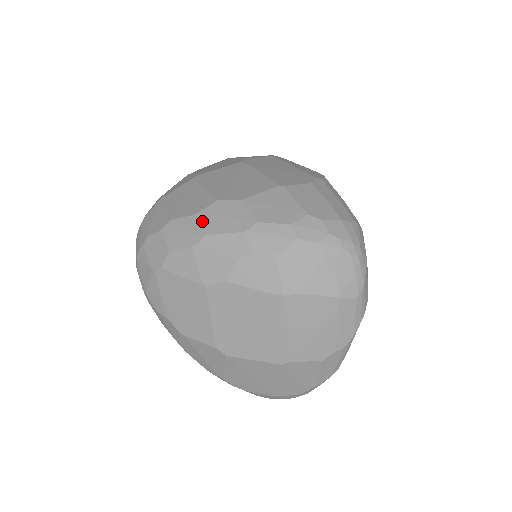
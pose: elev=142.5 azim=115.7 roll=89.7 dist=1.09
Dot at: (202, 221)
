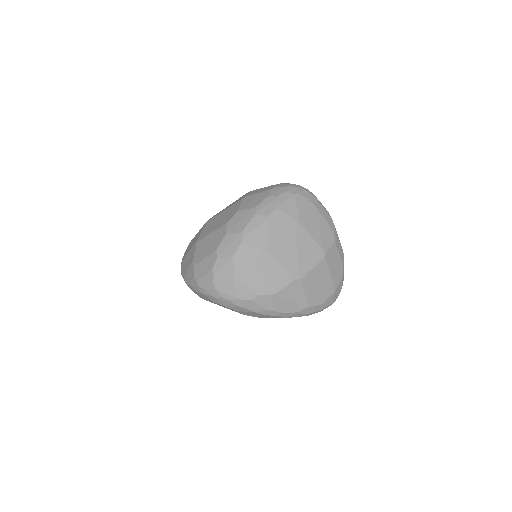
Dot at: (232, 232)
